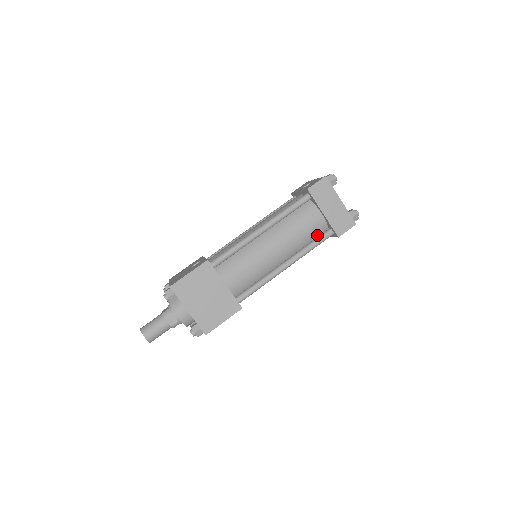
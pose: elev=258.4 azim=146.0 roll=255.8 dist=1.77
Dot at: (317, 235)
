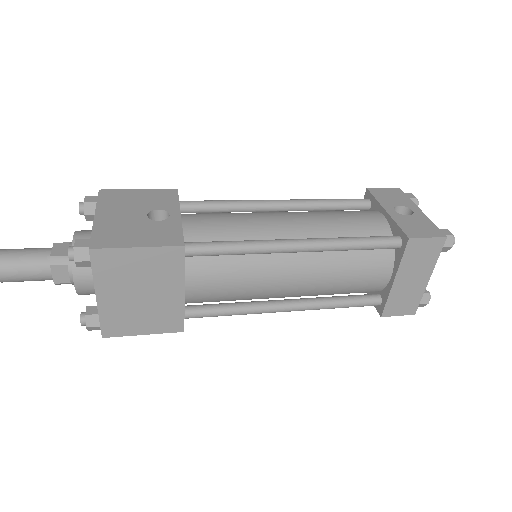
Dot at: (358, 292)
